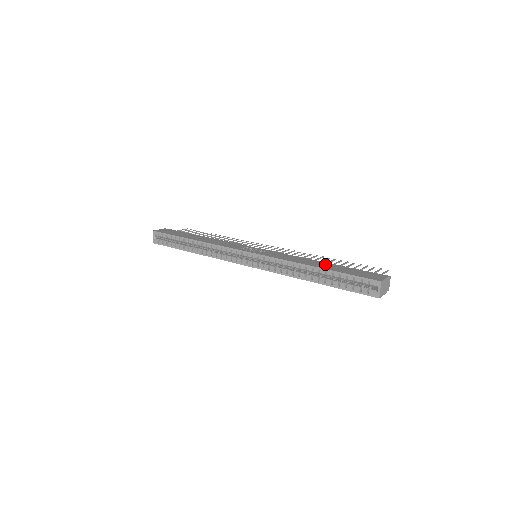
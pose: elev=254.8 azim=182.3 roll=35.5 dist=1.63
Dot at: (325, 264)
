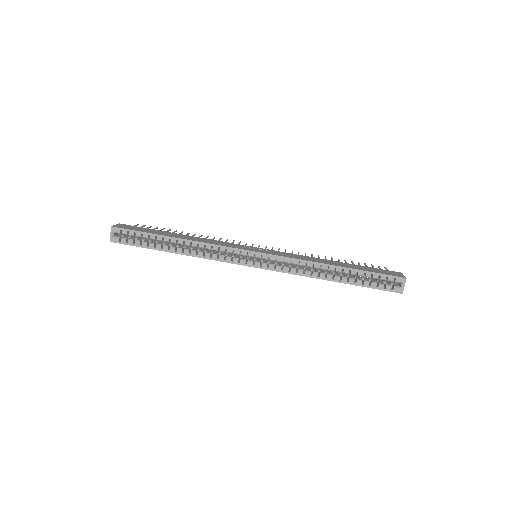
Dot at: (341, 263)
